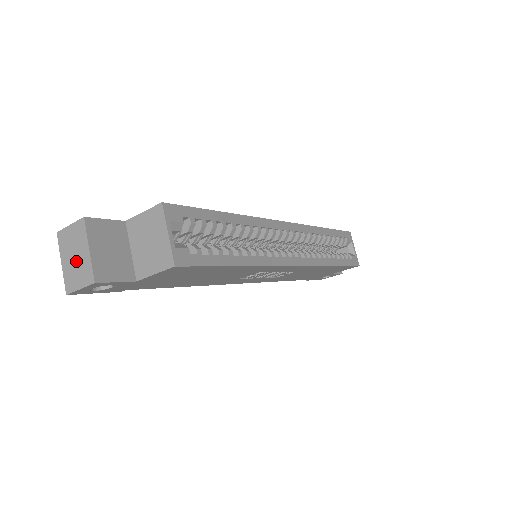
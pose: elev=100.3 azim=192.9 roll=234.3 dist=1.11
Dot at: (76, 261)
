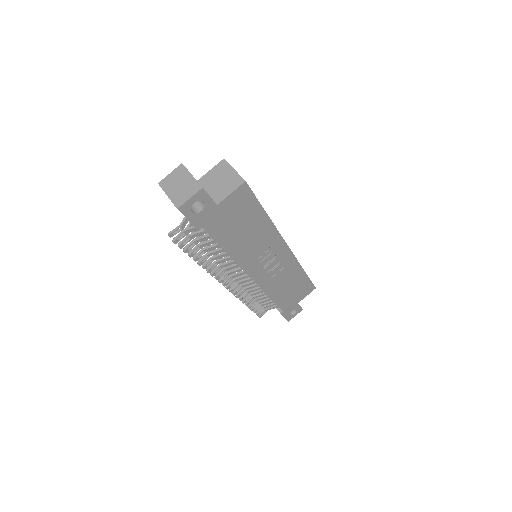
Dot at: (182, 187)
